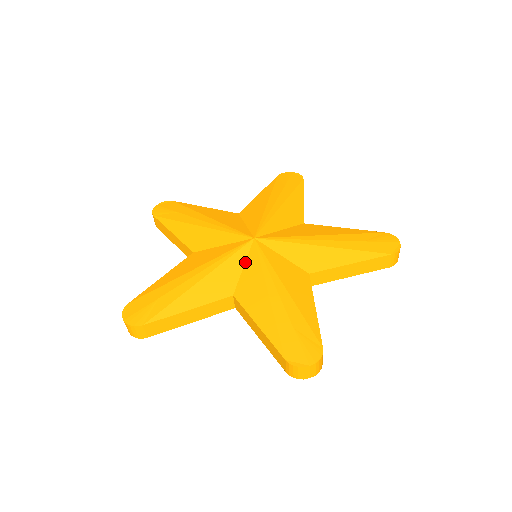
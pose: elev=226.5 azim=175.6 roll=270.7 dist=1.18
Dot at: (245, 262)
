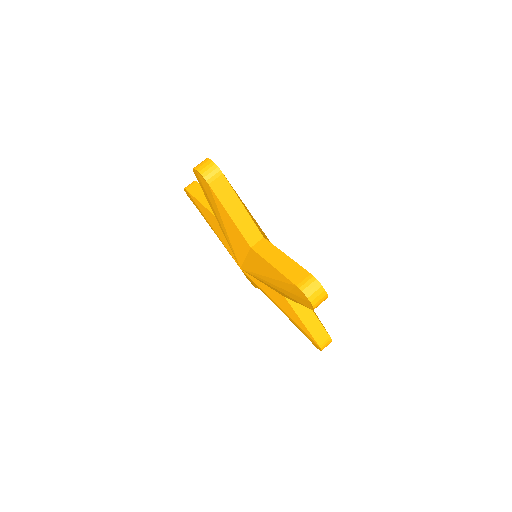
Dot at: occluded
